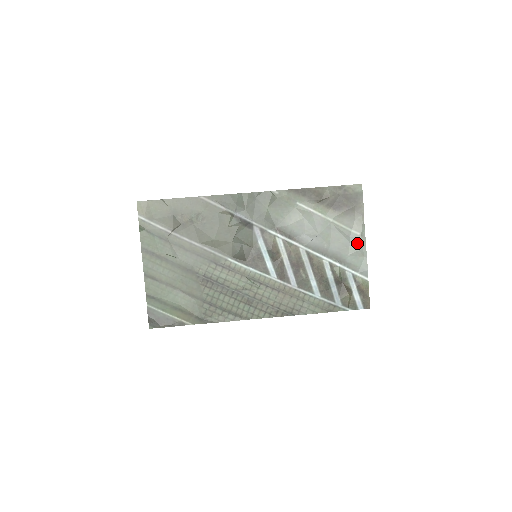
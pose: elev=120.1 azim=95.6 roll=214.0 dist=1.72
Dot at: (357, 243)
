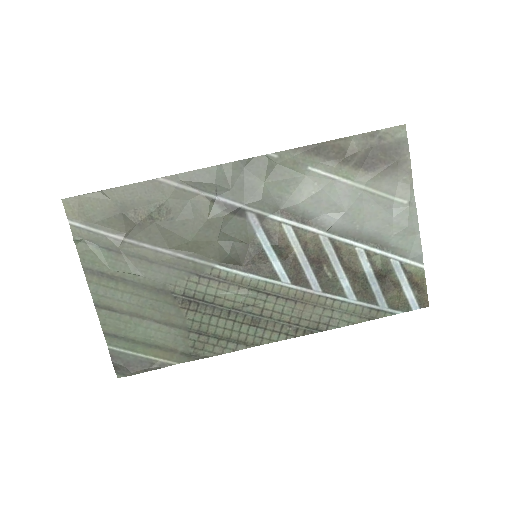
Dot at: (404, 216)
